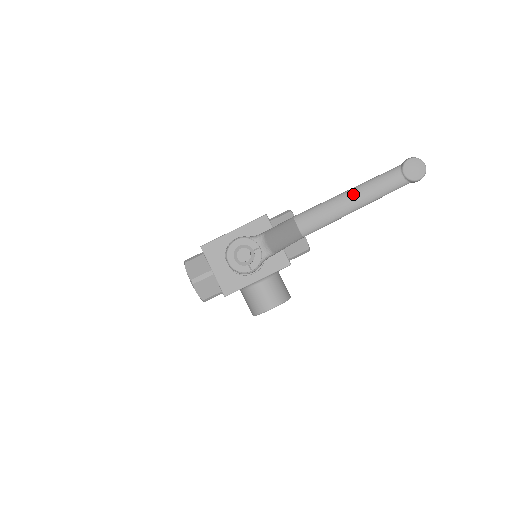
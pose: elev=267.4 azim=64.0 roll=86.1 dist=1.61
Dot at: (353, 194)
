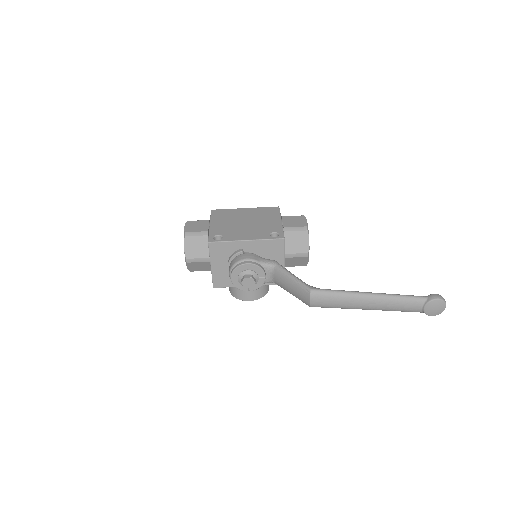
Dot at: (373, 301)
